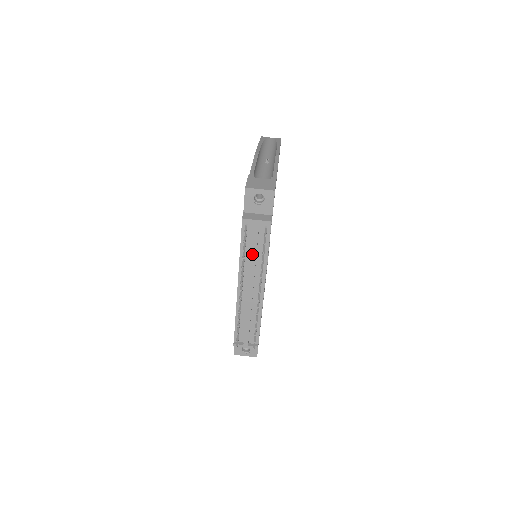
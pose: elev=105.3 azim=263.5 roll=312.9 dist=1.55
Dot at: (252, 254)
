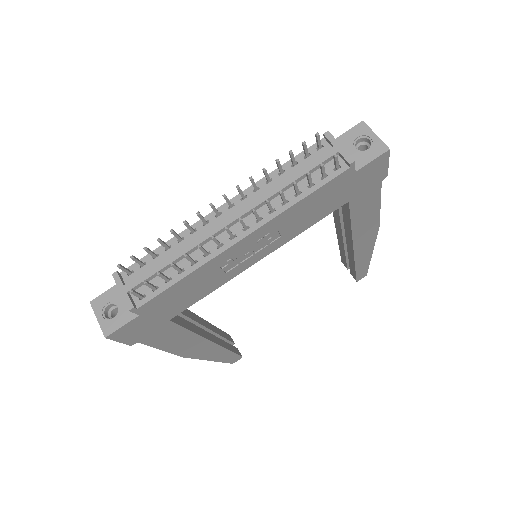
Dot at: (288, 178)
